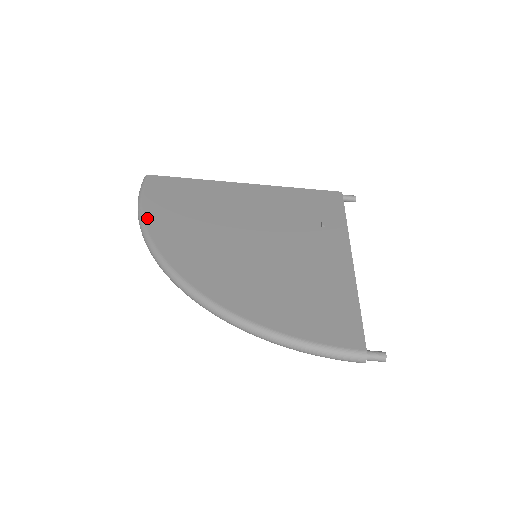
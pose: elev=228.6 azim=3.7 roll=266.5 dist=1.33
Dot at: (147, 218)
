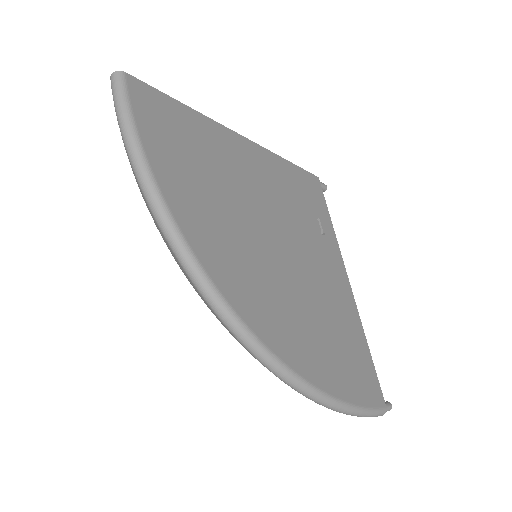
Dot at: (164, 190)
